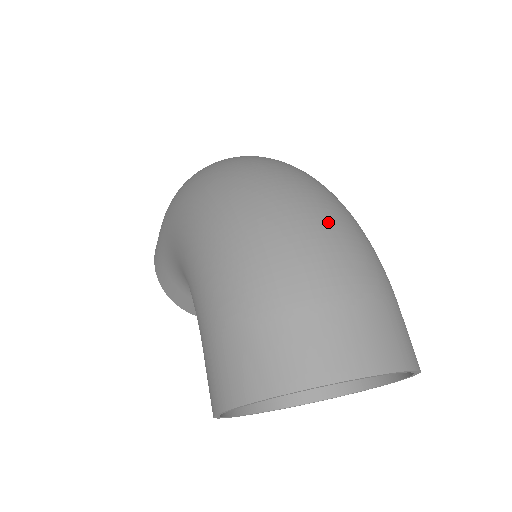
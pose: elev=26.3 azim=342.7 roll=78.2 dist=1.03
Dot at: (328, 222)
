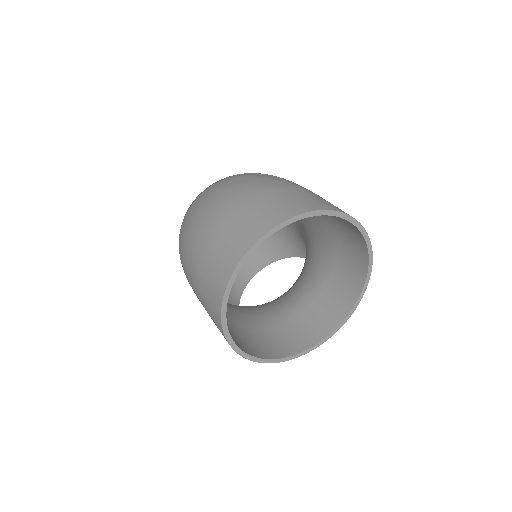
Dot at: (220, 187)
